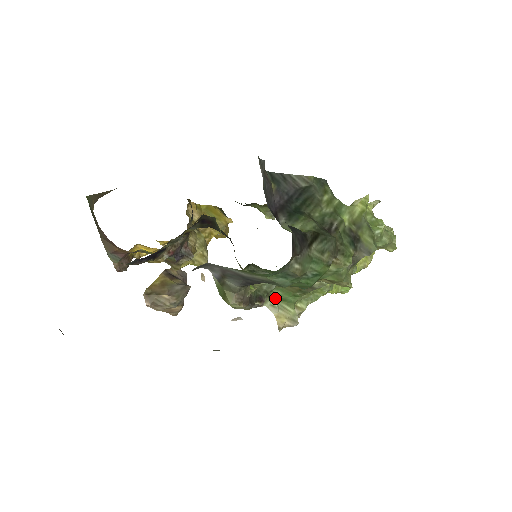
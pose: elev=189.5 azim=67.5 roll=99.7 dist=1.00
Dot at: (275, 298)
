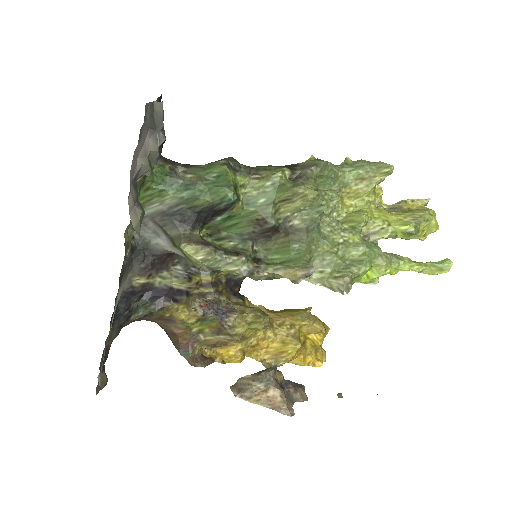
Dot at: (277, 264)
